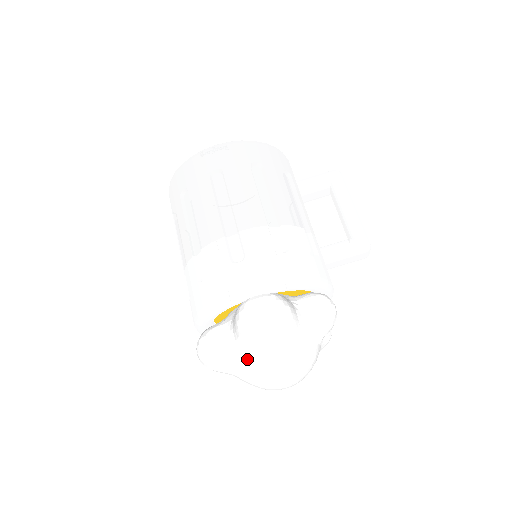
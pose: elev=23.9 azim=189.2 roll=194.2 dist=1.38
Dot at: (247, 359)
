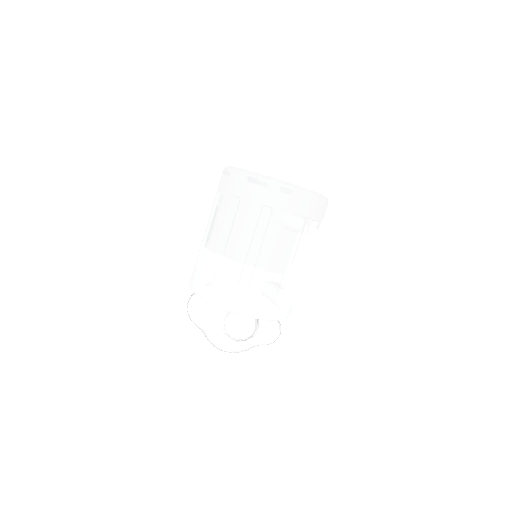
Dot at: occluded
